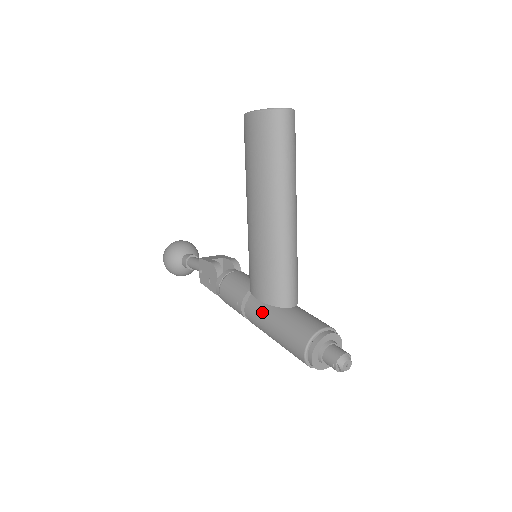
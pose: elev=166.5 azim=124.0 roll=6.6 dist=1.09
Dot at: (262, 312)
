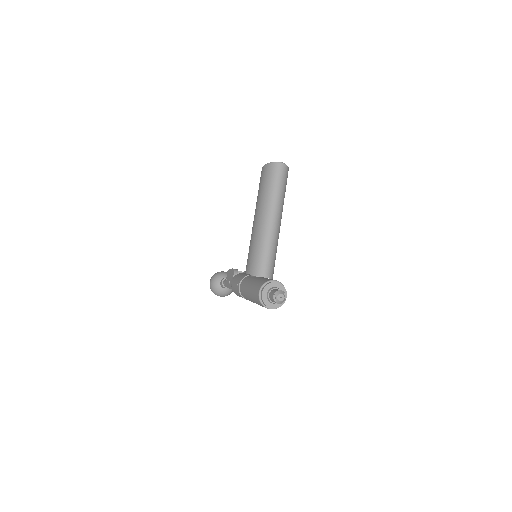
Dot at: (247, 281)
